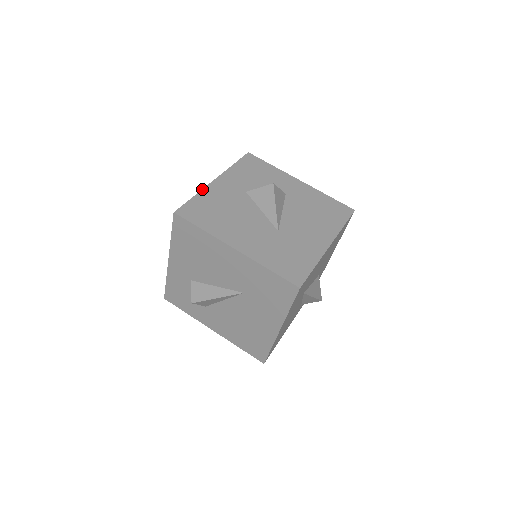
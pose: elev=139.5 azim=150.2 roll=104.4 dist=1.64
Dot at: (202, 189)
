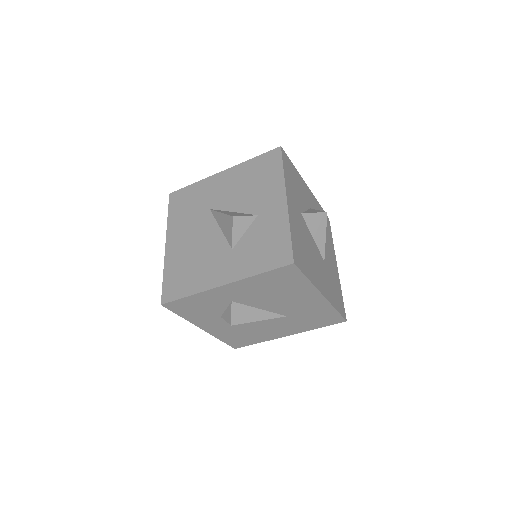
Dot at: (289, 218)
